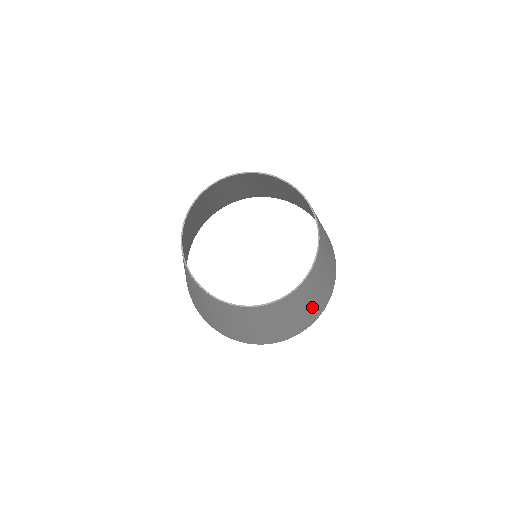
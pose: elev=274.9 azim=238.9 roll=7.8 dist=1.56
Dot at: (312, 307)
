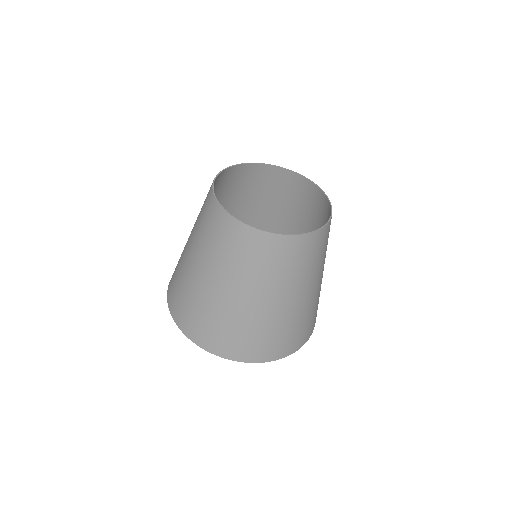
Dot at: (249, 316)
